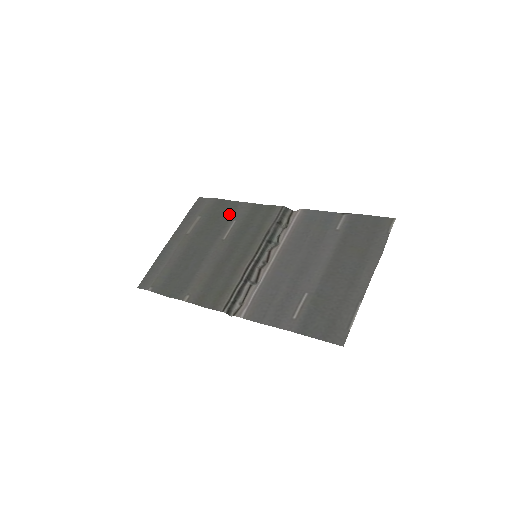
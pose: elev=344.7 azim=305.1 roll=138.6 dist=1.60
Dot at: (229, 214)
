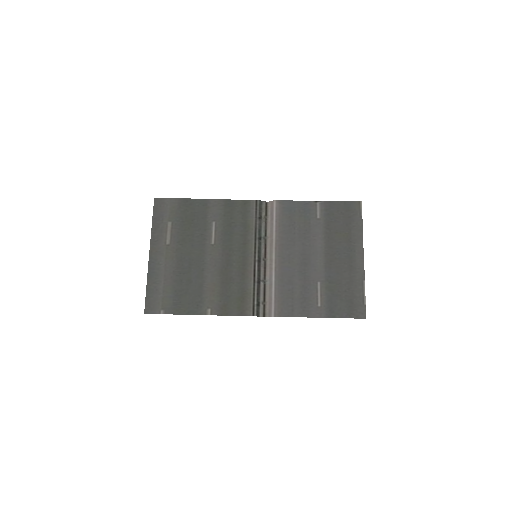
Dot at: (203, 215)
